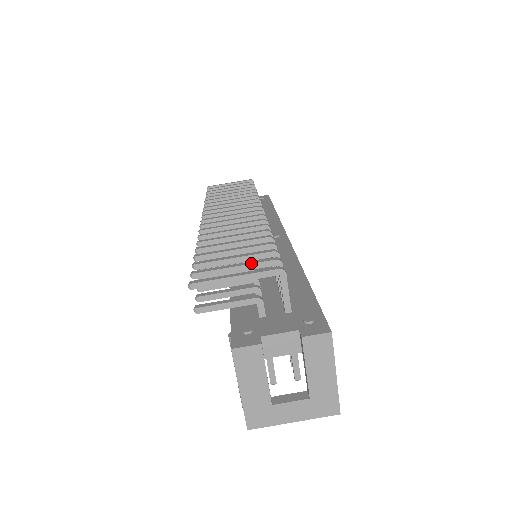
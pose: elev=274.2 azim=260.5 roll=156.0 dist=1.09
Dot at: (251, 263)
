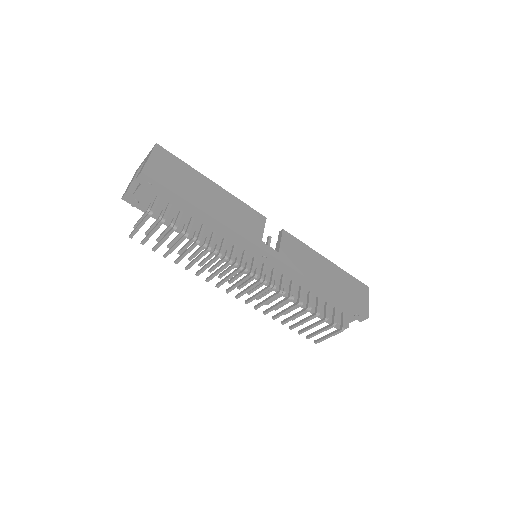
Dot at: occluded
